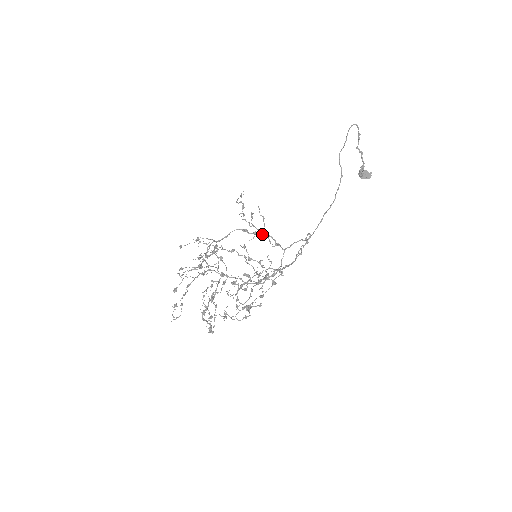
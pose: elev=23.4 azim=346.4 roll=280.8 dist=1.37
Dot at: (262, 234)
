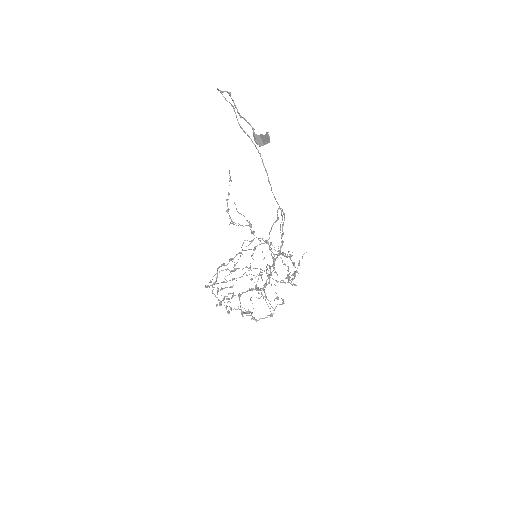
Dot at: occluded
